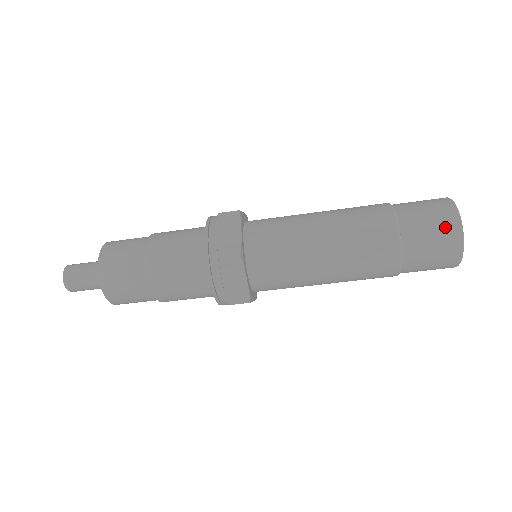
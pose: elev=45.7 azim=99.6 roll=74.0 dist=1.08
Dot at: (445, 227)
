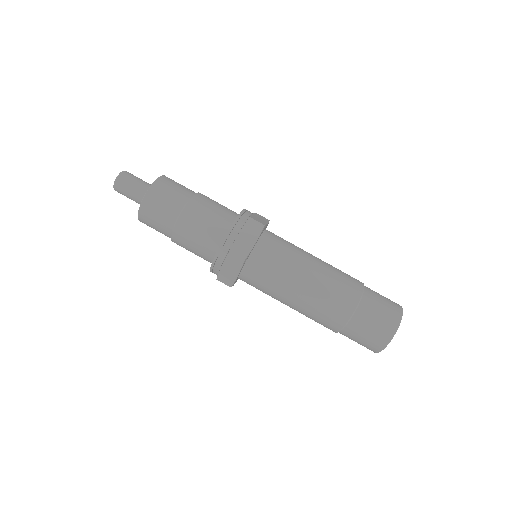
Dot at: occluded
